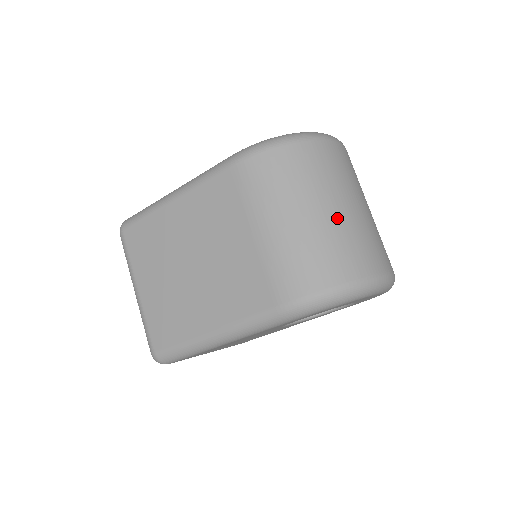
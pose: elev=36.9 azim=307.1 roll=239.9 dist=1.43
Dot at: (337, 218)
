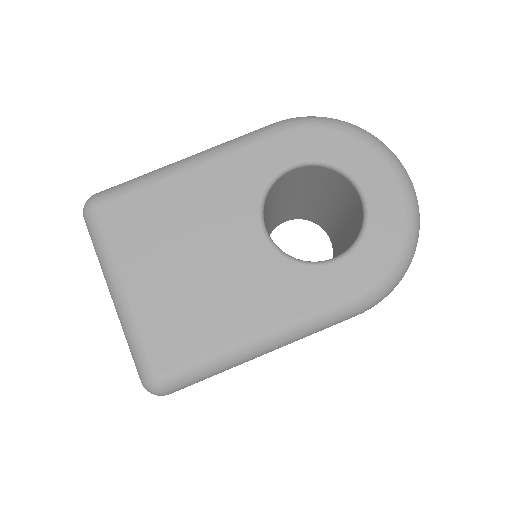
Dot at: occluded
